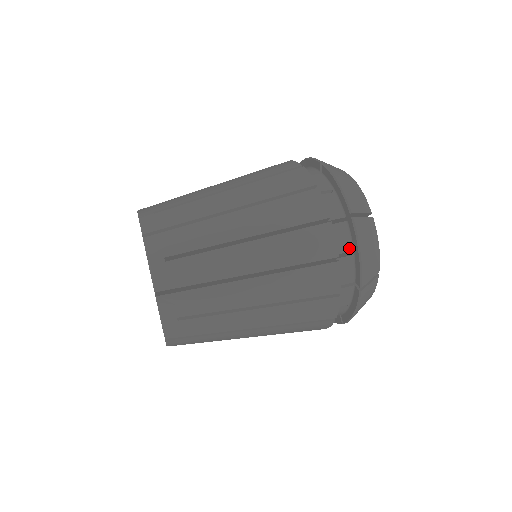
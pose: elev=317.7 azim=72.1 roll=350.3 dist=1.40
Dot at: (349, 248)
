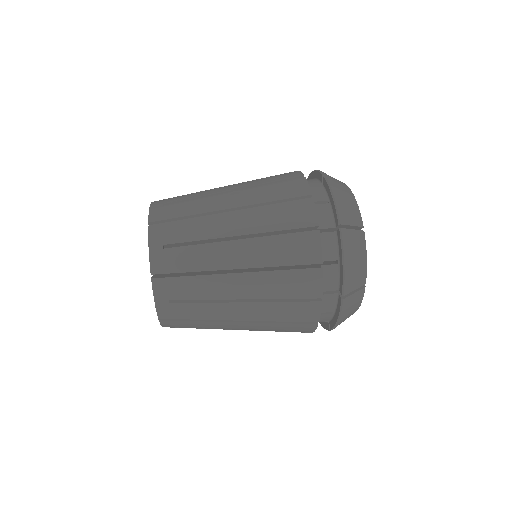
Dot at: (325, 199)
